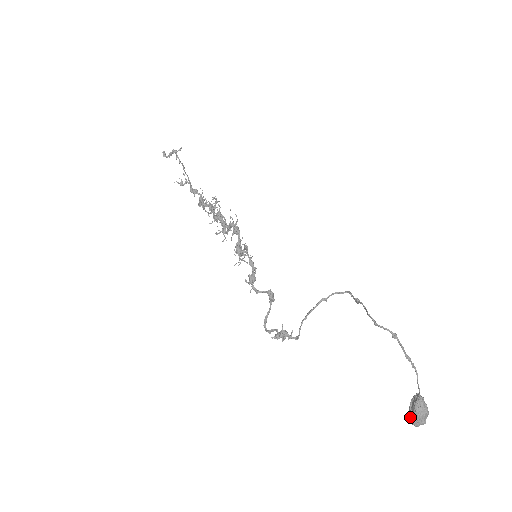
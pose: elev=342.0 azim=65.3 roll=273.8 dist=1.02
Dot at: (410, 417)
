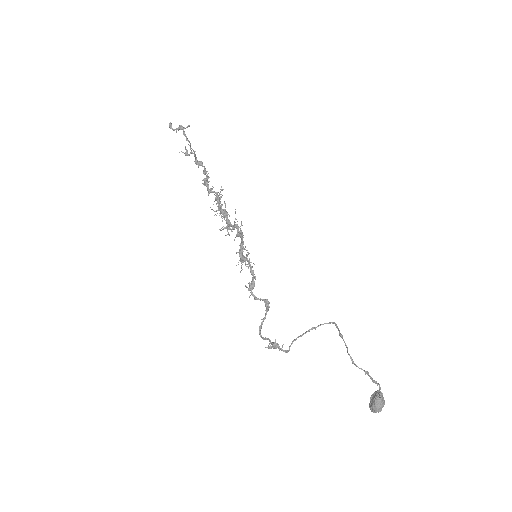
Dot at: (370, 405)
